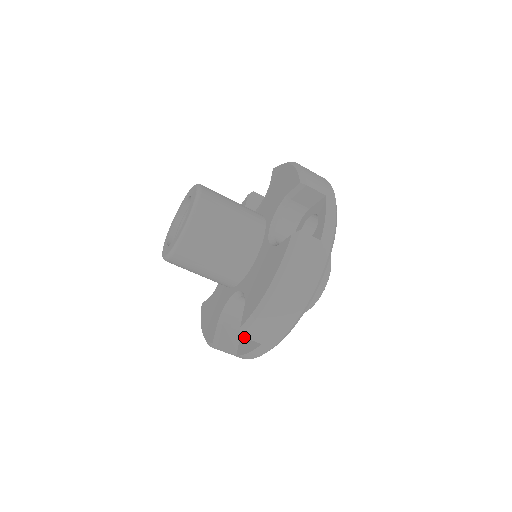
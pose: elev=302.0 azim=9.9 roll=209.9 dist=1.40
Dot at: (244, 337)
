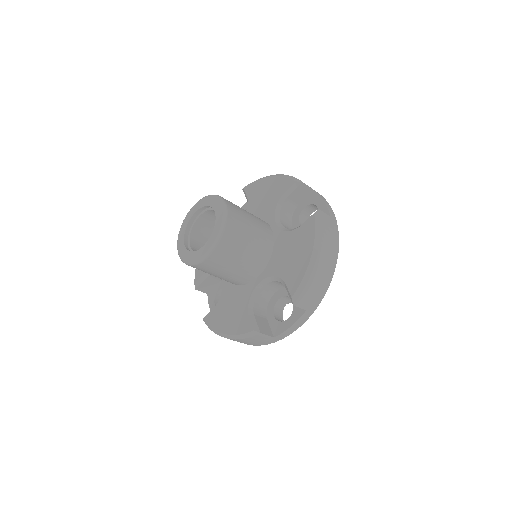
Dot at: occluded
